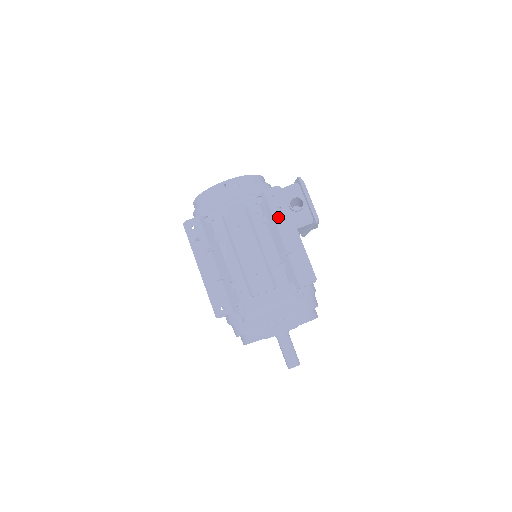
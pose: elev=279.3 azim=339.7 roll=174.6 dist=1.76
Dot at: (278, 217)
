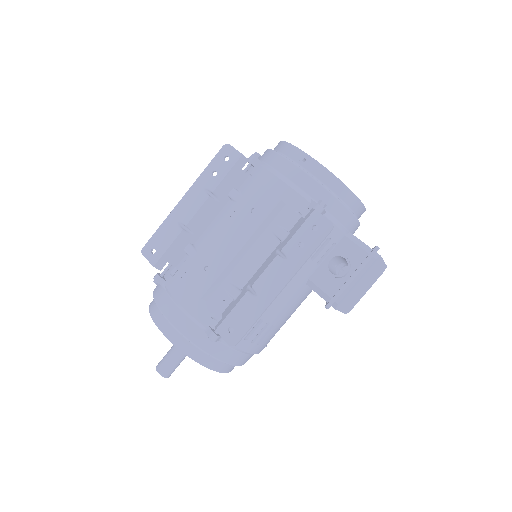
Dot at: (290, 250)
